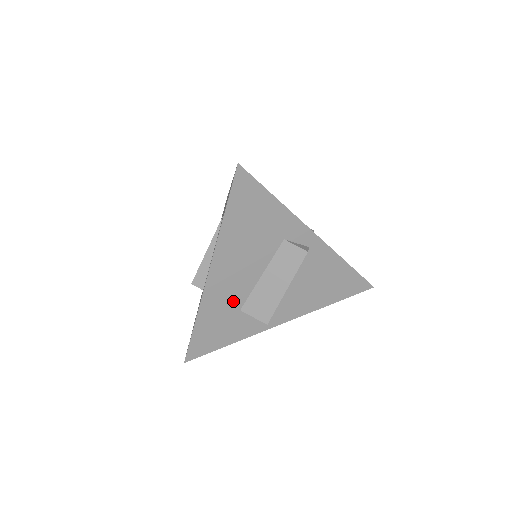
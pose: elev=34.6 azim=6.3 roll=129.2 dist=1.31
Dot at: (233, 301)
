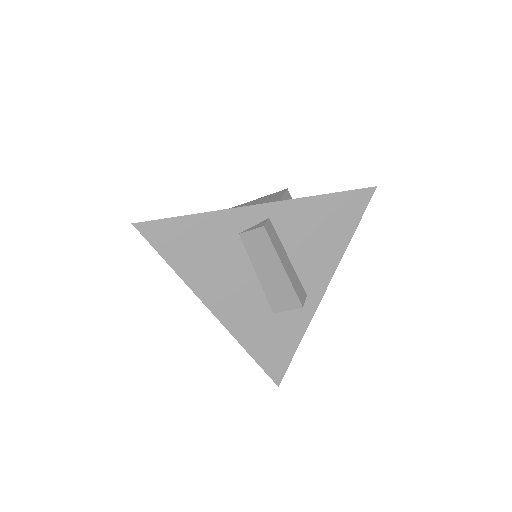
Dot at: (258, 313)
